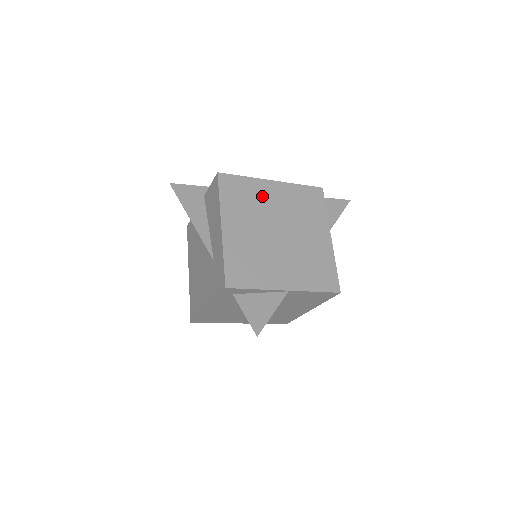
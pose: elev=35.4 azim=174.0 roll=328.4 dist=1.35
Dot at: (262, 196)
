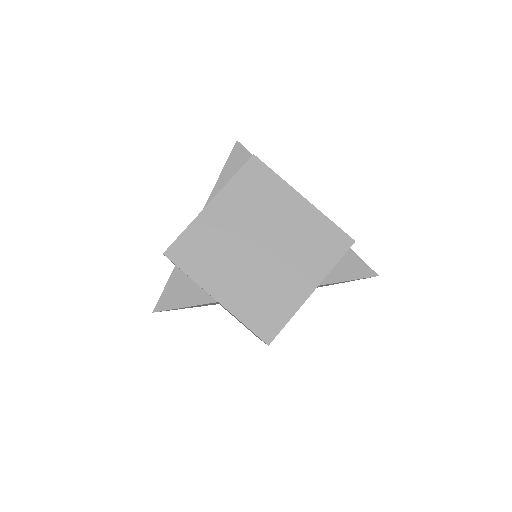
Dot at: (277, 204)
